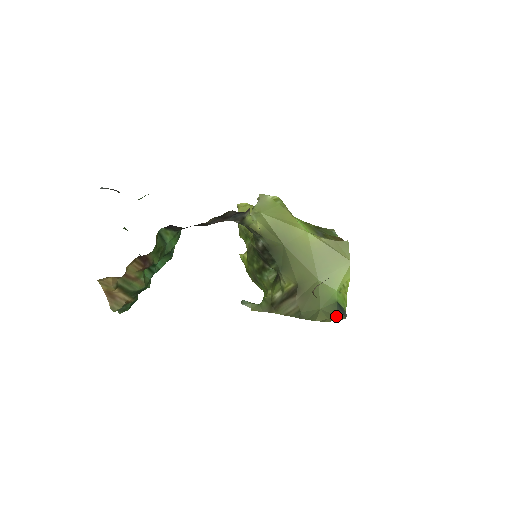
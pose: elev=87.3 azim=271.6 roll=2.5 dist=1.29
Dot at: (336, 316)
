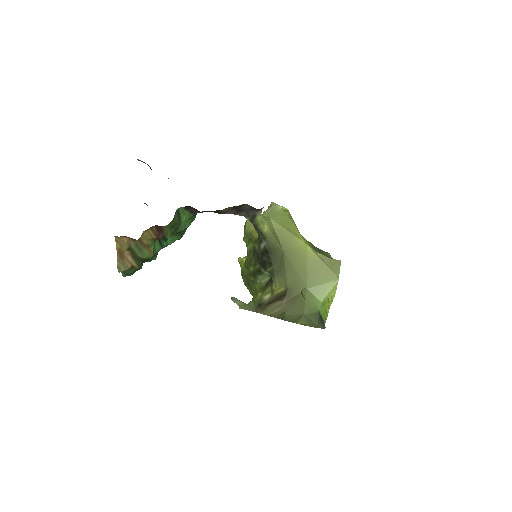
Dot at: (316, 324)
